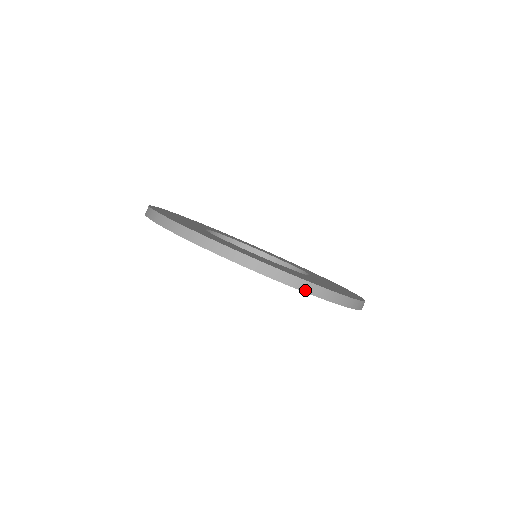
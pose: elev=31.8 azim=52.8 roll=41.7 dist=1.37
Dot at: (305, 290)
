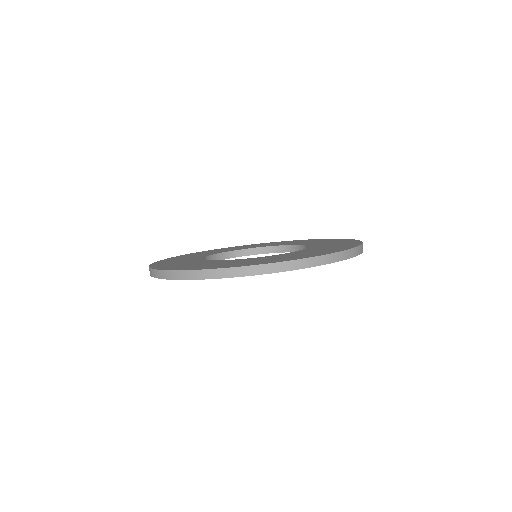
Dot at: (303, 267)
